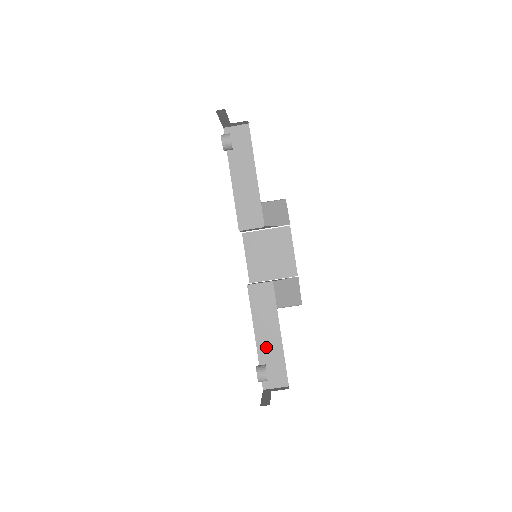
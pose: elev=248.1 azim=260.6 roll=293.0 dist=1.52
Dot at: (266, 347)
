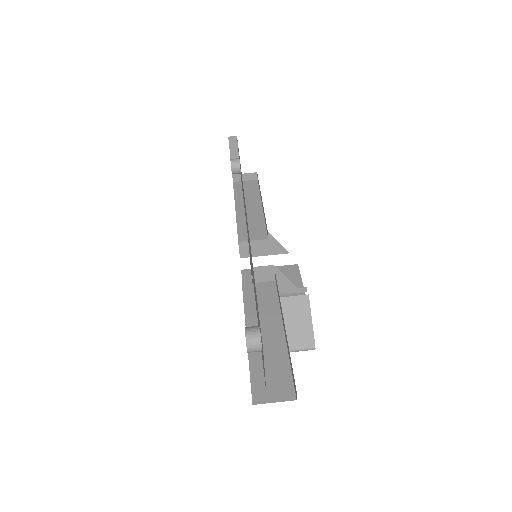
Dot at: occluded
